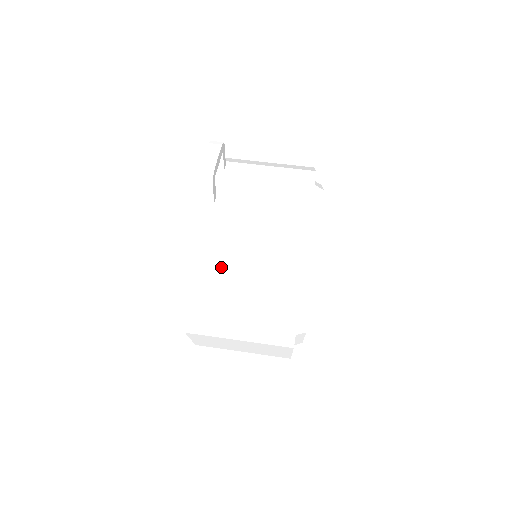
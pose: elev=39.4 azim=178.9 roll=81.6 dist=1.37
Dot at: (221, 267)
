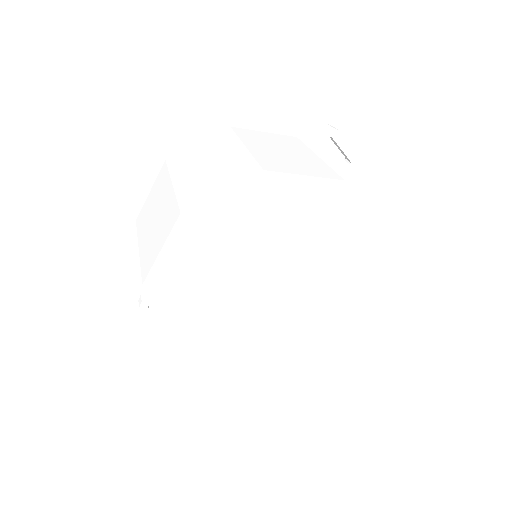
Dot at: (254, 140)
